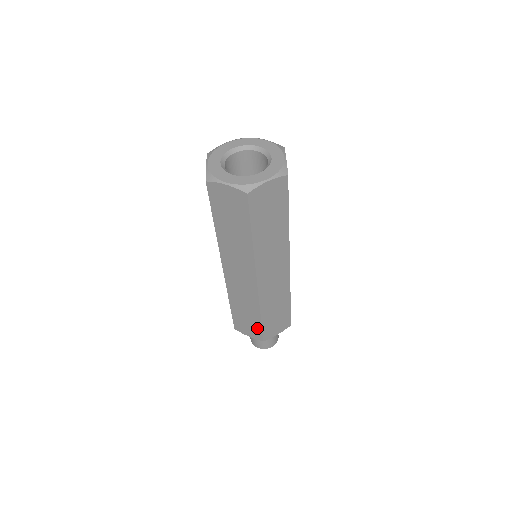
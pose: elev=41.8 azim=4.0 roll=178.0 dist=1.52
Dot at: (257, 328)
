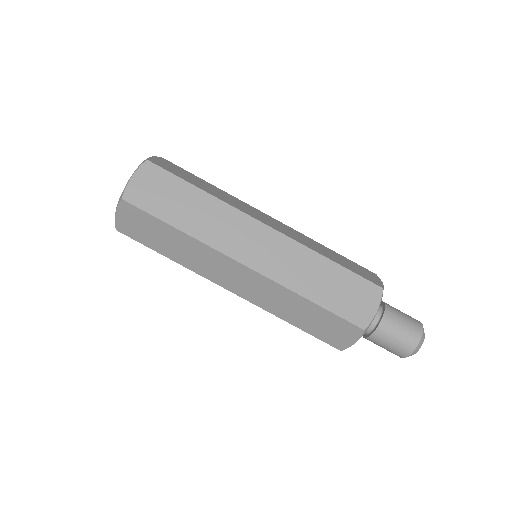
Dot at: (355, 282)
